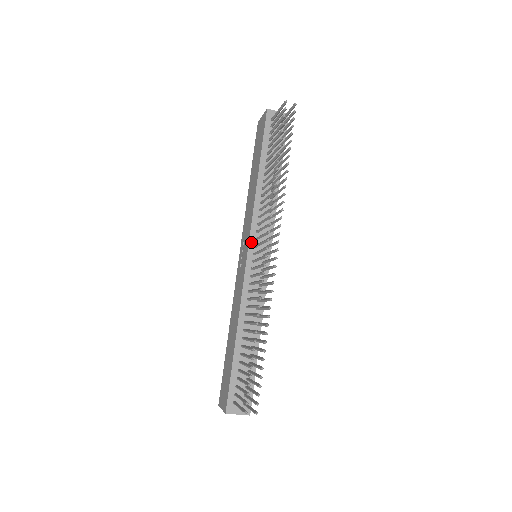
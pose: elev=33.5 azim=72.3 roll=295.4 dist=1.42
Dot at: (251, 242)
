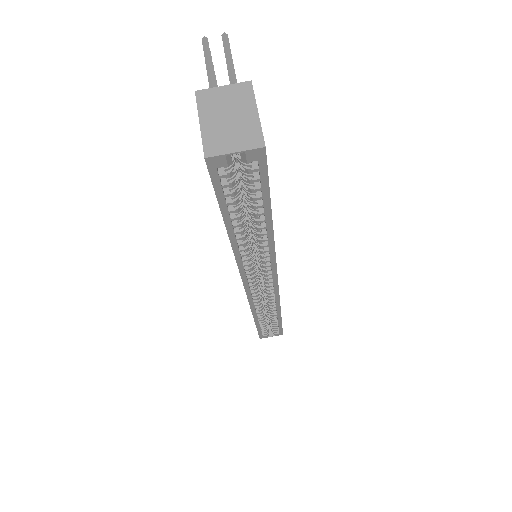
Dot at: occluded
